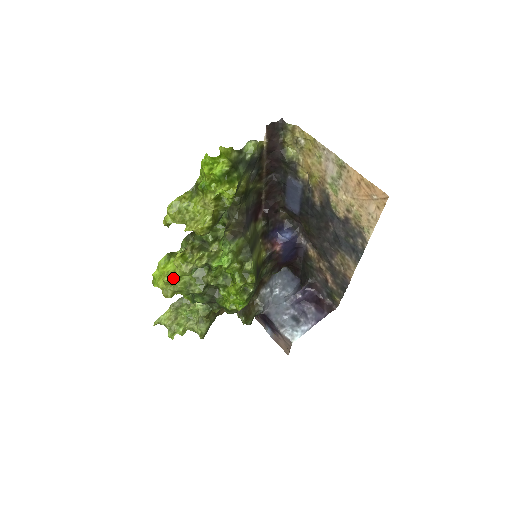
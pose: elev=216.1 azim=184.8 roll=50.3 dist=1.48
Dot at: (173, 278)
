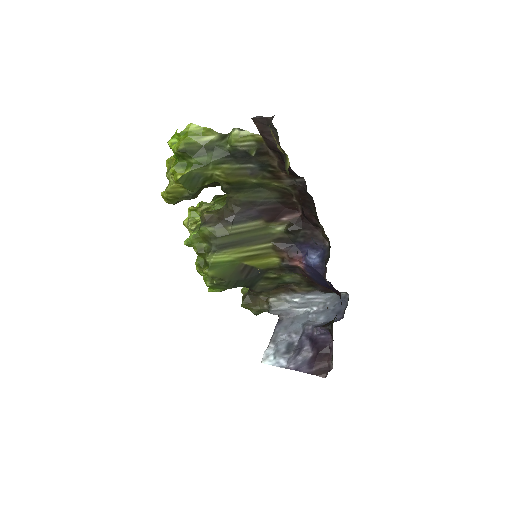
Dot at: occluded
